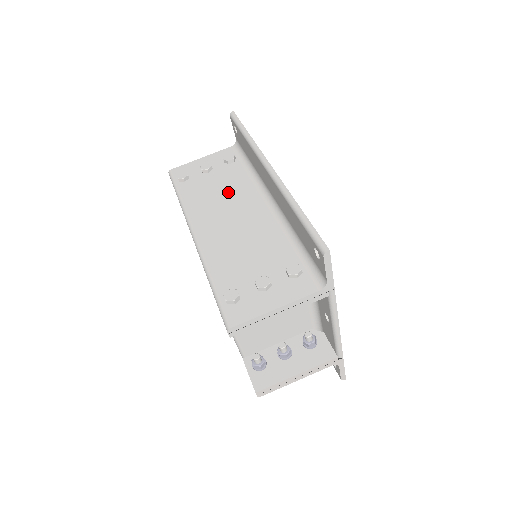
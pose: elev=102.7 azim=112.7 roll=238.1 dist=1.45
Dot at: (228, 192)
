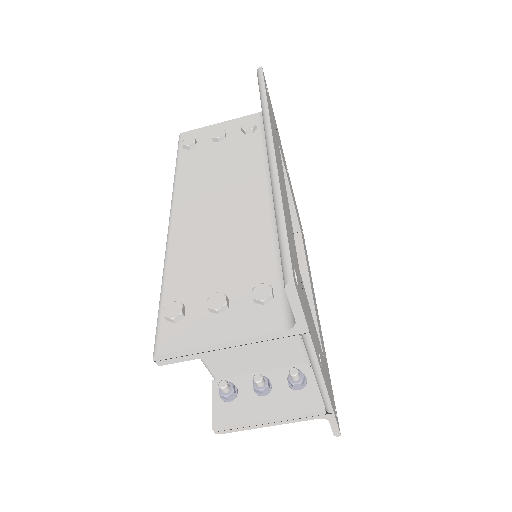
Dot at: (230, 170)
